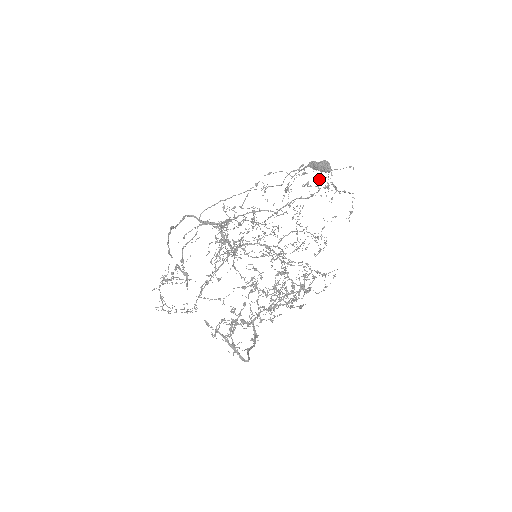
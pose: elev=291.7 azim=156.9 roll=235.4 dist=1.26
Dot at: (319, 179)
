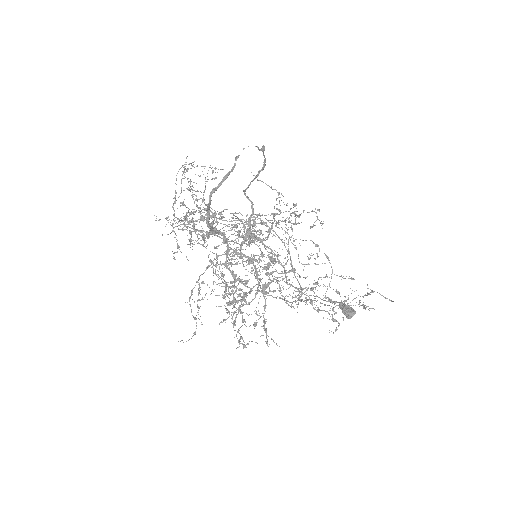
Dot at: (346, 300)
